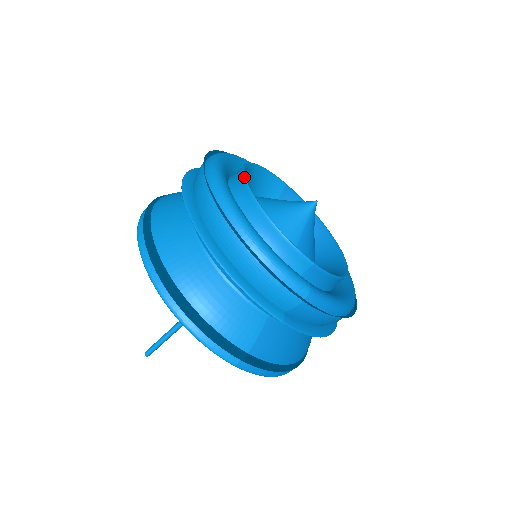
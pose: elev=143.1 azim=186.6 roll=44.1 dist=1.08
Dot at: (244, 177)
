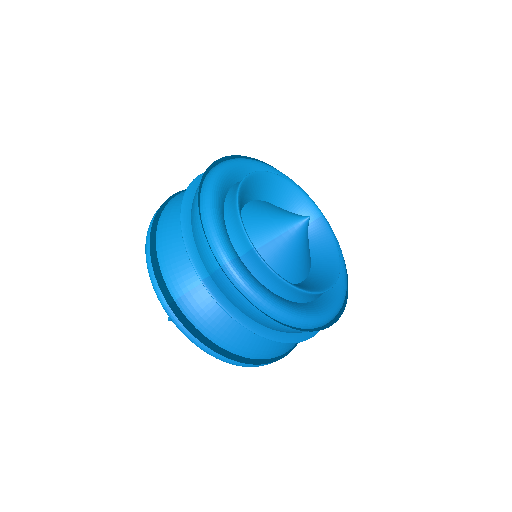
Dot at: occluded
